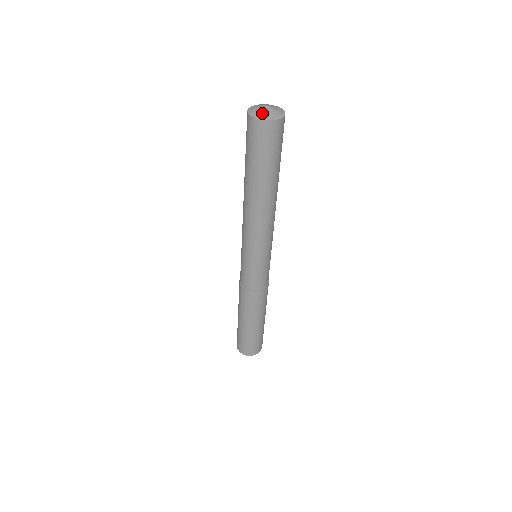
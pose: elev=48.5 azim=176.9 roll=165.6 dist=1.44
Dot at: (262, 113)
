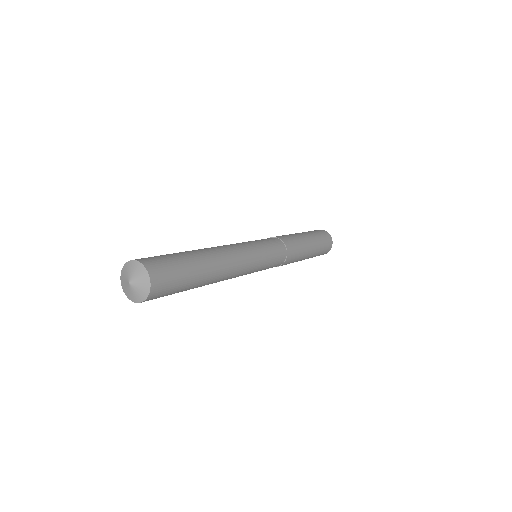
Dot at: (134, 295)
